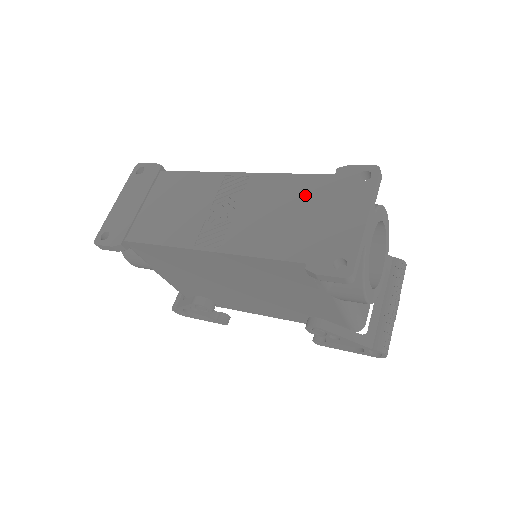
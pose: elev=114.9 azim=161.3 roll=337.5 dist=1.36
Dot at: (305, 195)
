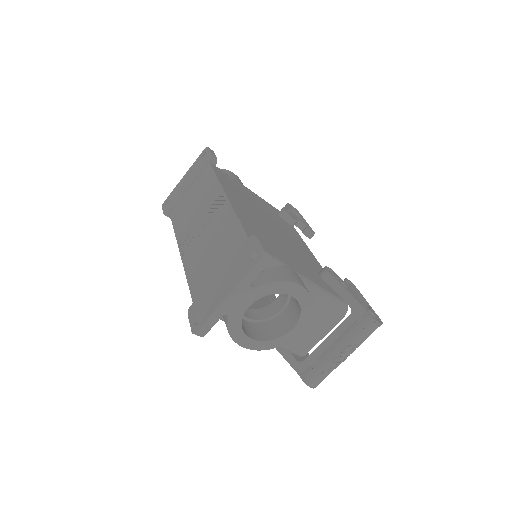
Dot at: (229, 246)
